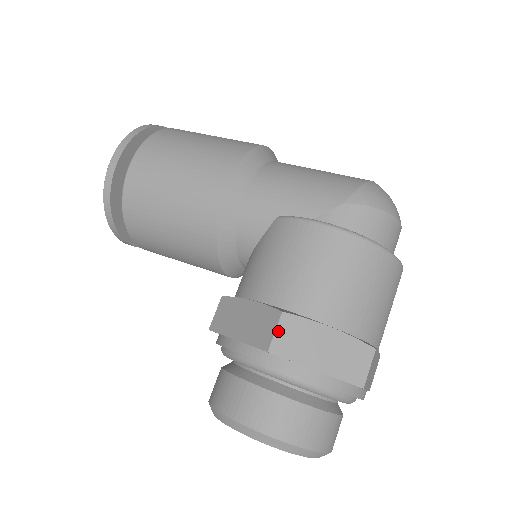
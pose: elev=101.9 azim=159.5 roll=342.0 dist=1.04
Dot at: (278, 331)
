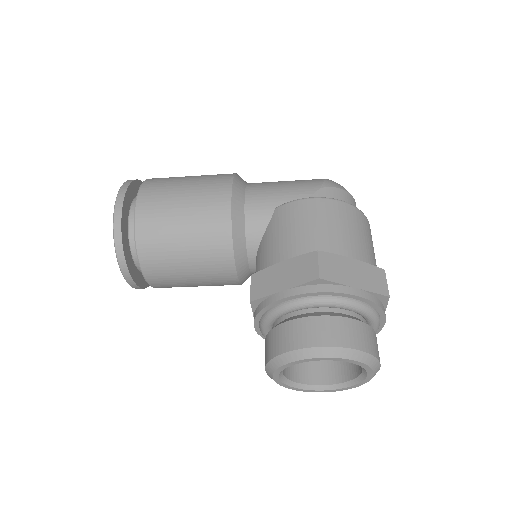
Dot at: (320, 264)
